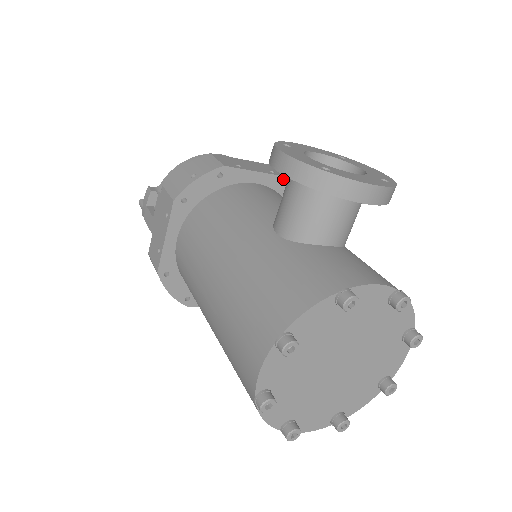
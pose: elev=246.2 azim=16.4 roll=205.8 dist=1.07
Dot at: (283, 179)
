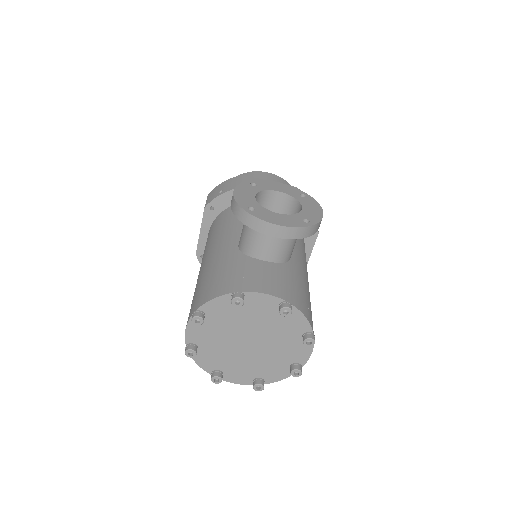
Dot at: occluded
